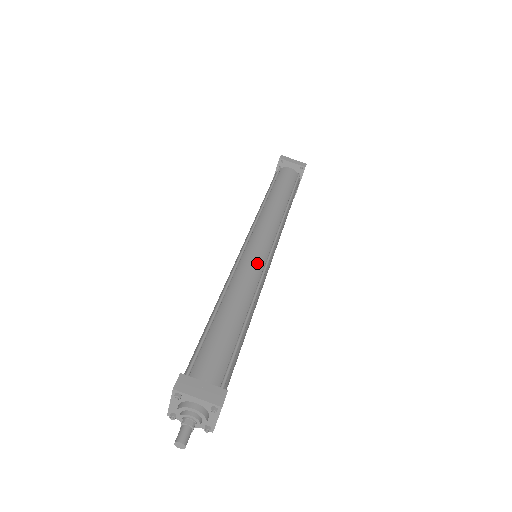
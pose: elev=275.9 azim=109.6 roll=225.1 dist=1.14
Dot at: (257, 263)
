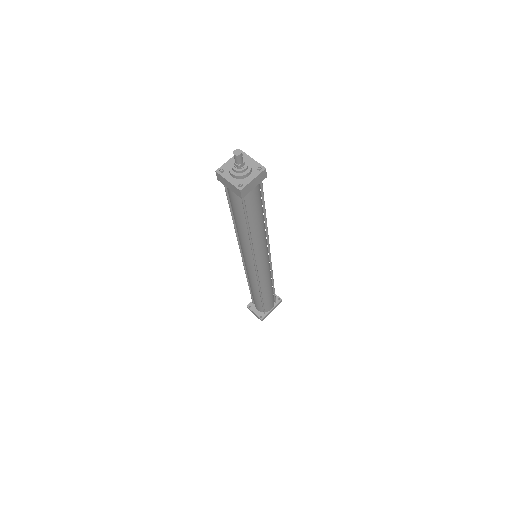
Dot at: occluded
